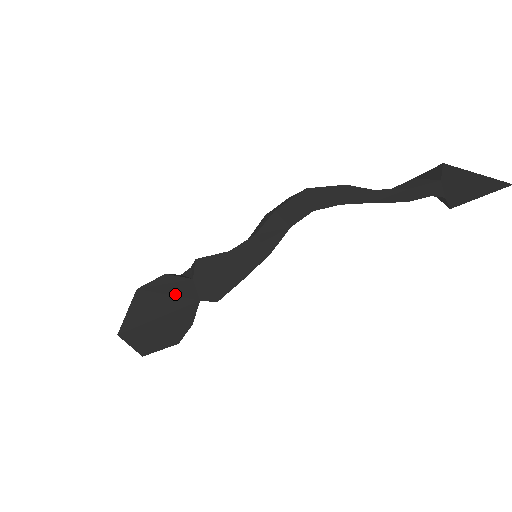
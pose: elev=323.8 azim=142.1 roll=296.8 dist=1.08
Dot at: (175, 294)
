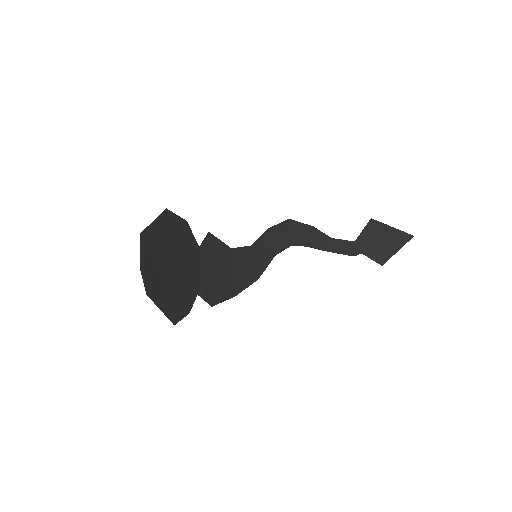
Dot at: (187, 253)
